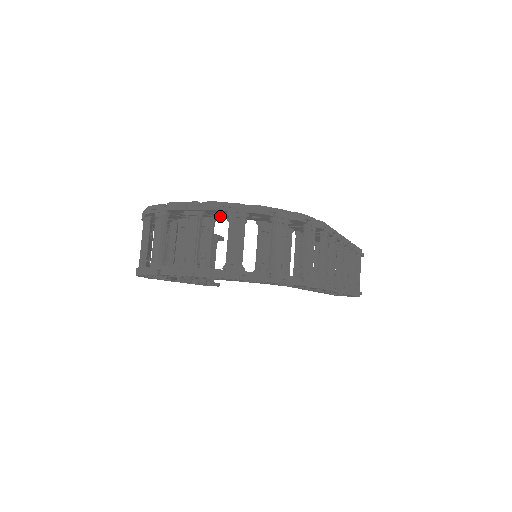
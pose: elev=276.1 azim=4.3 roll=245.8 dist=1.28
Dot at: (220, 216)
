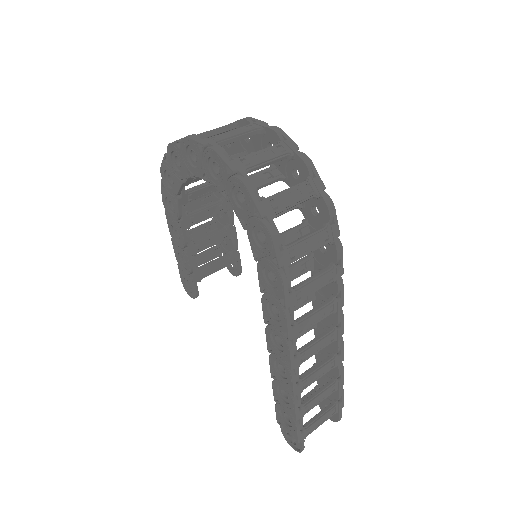
Dot at: occluded
